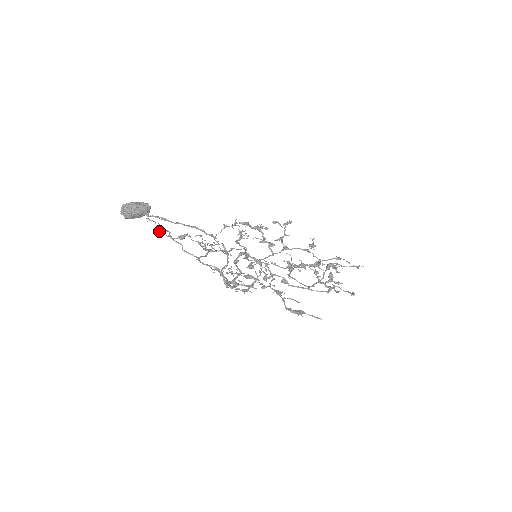
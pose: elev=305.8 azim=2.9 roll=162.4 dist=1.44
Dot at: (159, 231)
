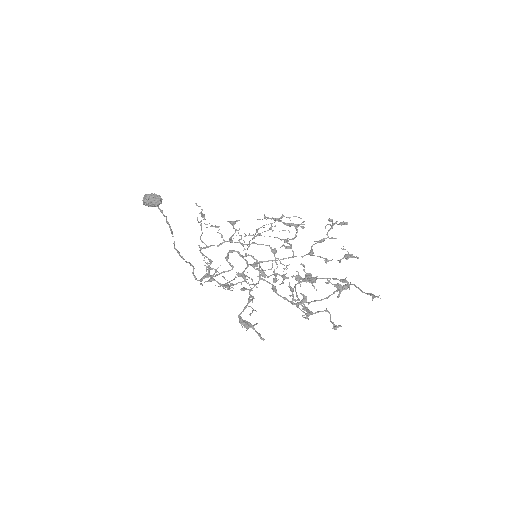
Dot at: occluded
